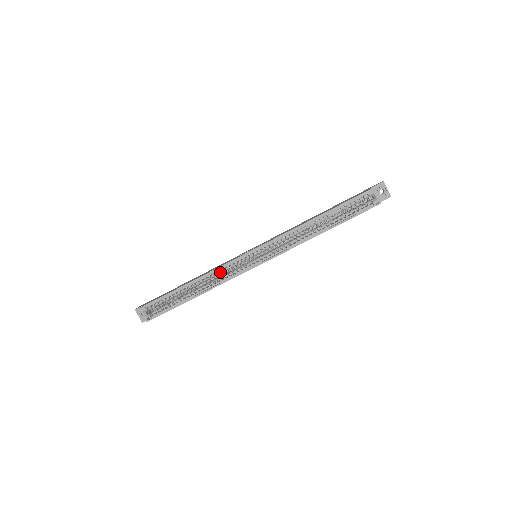
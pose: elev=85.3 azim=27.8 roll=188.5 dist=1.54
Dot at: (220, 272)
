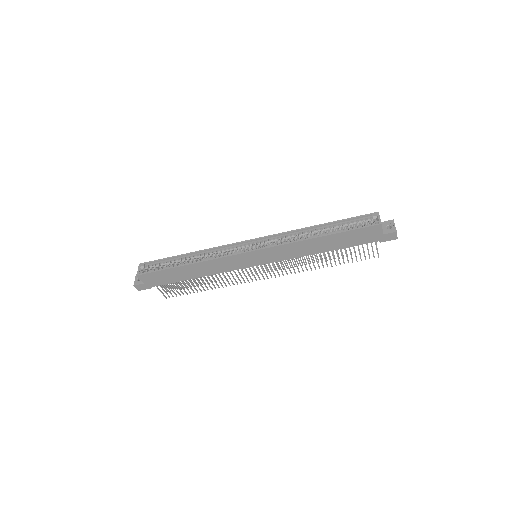
Dot at: (218, 252)
